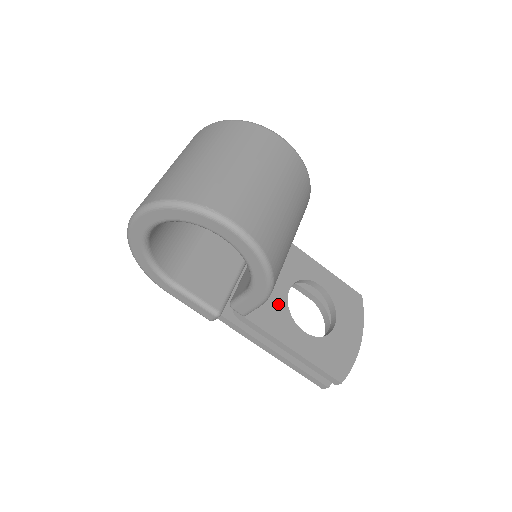
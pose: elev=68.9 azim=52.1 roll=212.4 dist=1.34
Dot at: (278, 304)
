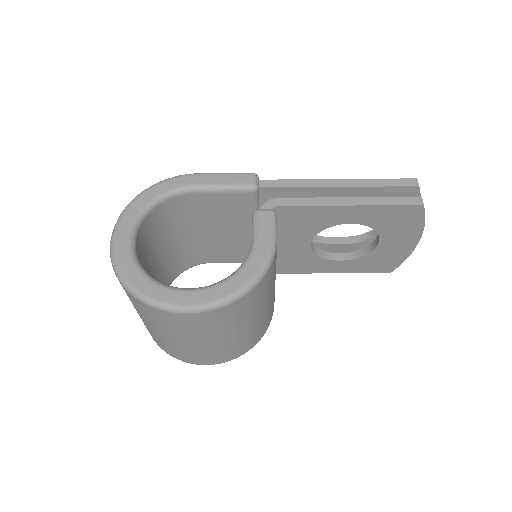
Dot at: (303, 256)
